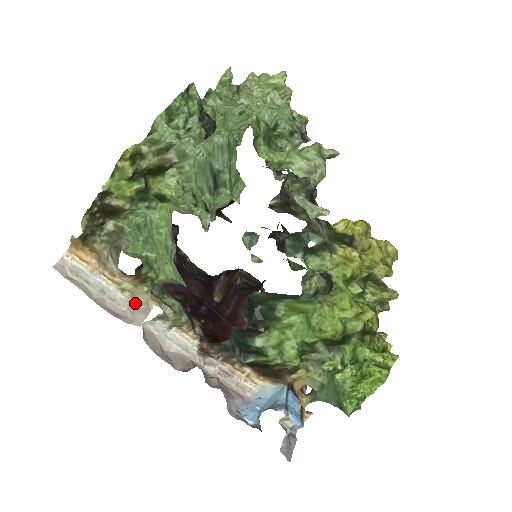
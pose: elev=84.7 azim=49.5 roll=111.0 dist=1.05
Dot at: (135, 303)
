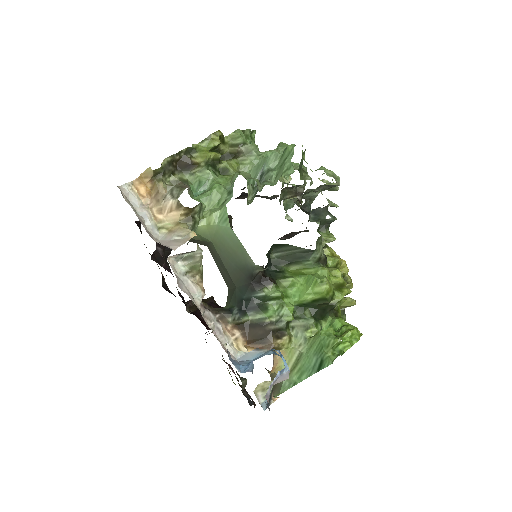
Dot at: (173, 236)
